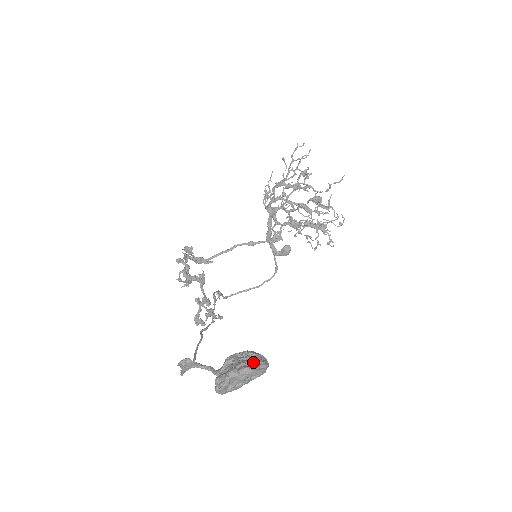
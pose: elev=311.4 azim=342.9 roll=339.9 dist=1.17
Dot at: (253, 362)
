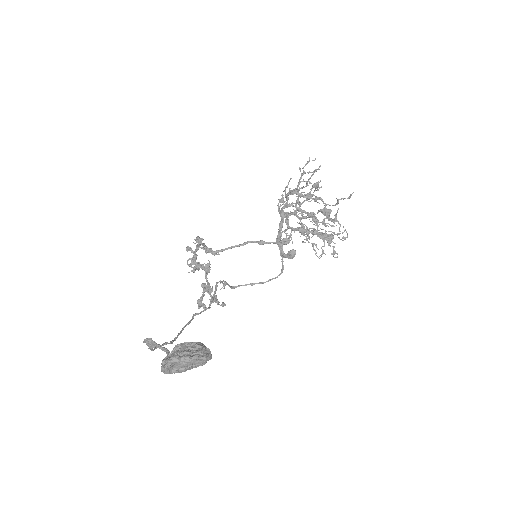
Dot at: (196, 353)
